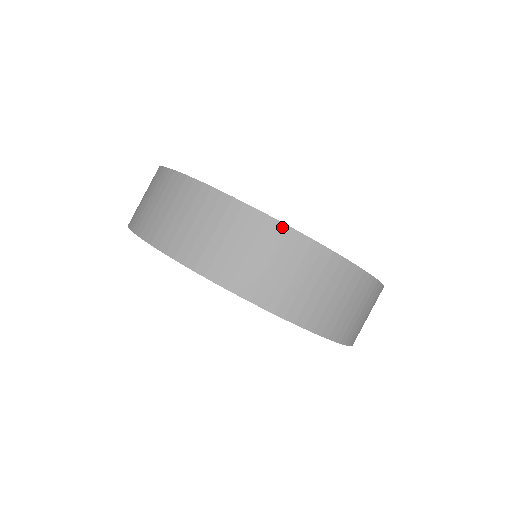
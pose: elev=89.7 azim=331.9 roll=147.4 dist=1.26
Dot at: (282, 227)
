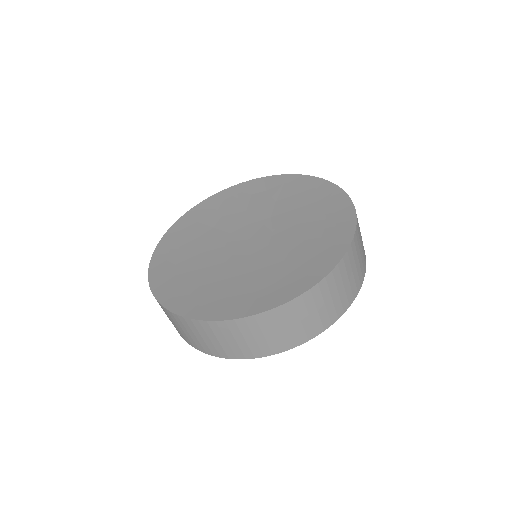
Dot at: (288, 305)
